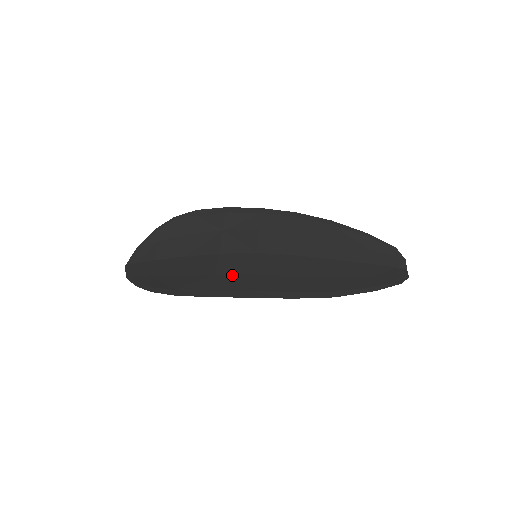
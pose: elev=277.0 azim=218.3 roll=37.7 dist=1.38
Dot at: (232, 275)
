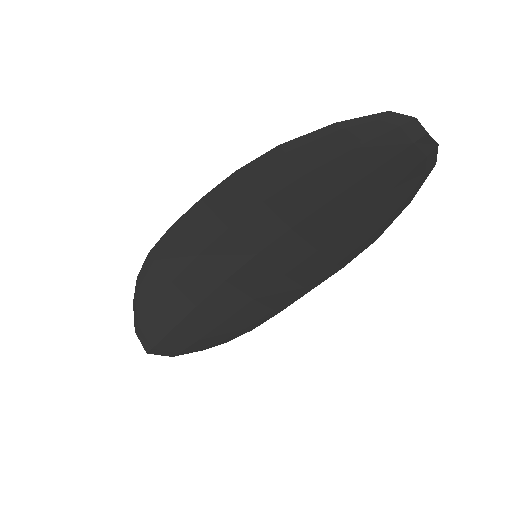
Dot at: (211, 241)
